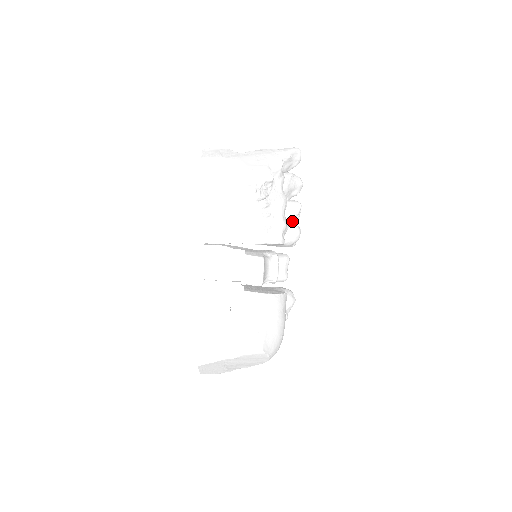
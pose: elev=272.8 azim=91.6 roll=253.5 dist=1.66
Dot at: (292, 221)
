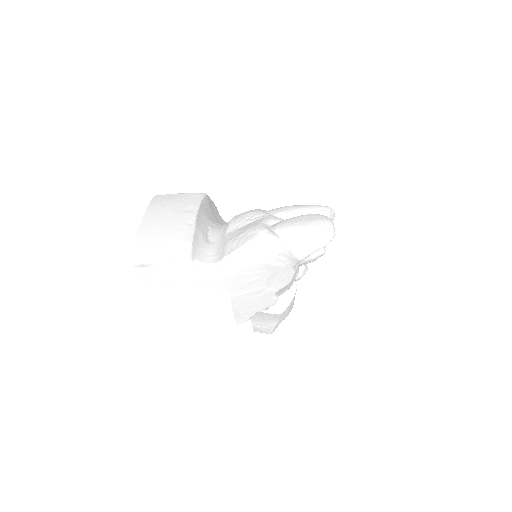
Dot at: occluded
